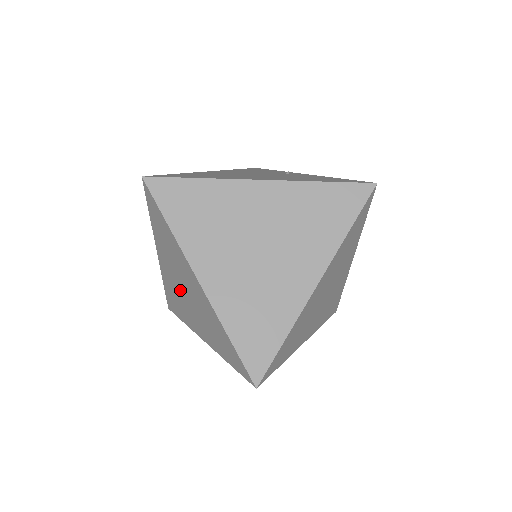
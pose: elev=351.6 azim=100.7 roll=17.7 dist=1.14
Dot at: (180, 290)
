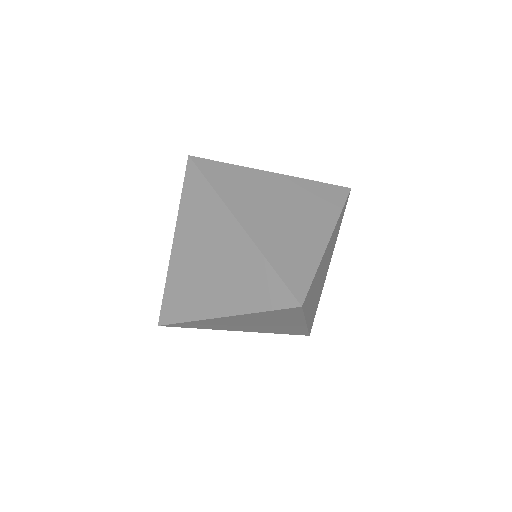
Dot at: (199, 268)
